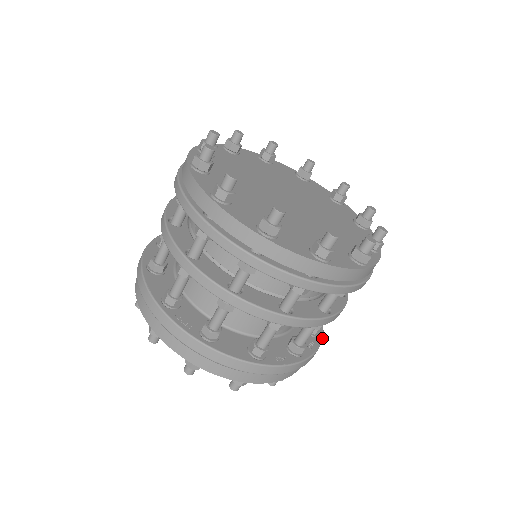
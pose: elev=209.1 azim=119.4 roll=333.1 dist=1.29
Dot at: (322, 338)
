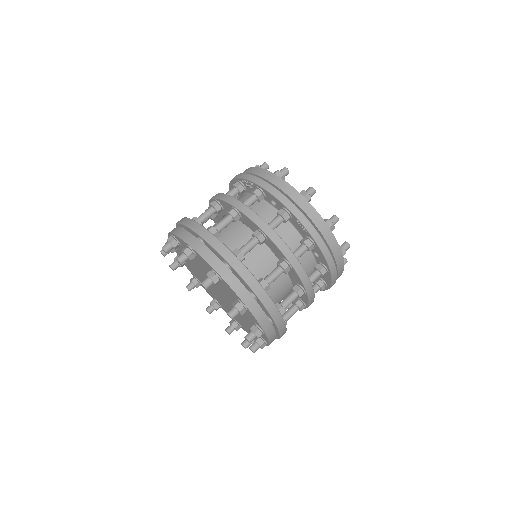
Dot at: occluded
